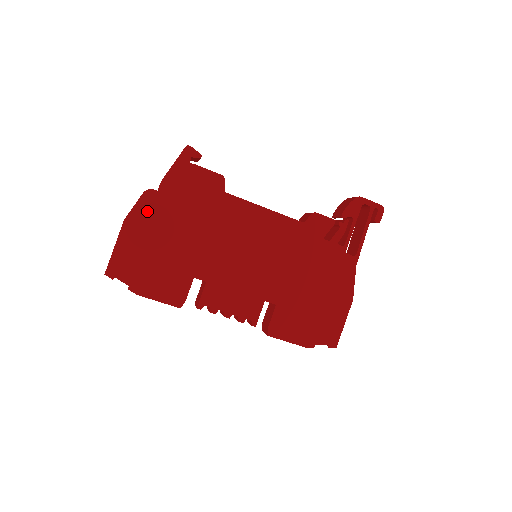
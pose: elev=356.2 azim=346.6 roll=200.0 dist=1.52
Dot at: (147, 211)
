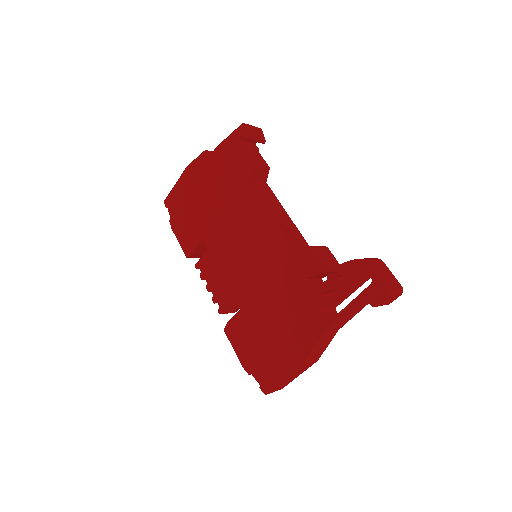
Dot at: (200, 168)
